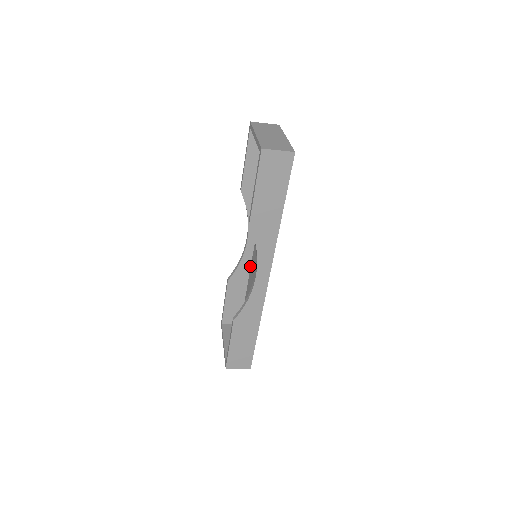
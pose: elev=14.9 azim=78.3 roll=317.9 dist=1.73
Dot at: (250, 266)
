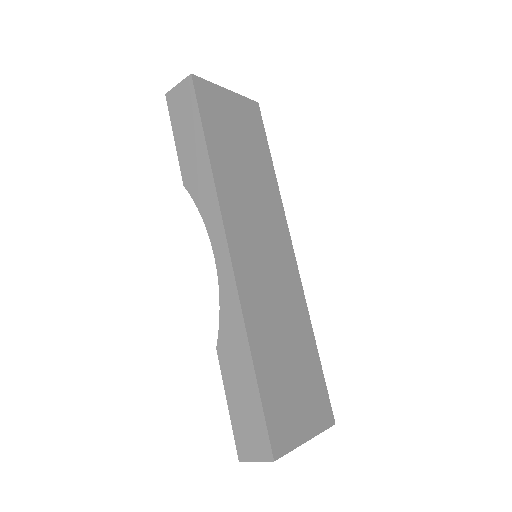
Dot at: occluded
